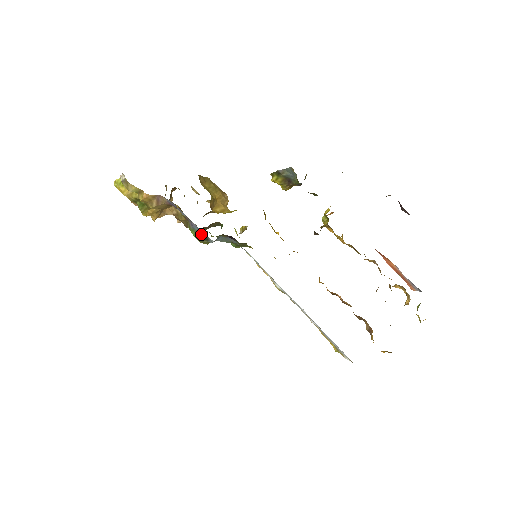
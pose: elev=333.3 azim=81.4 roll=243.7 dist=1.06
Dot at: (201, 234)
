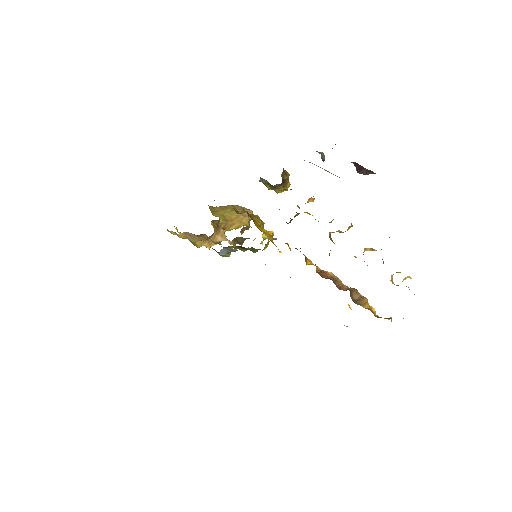
Dot at: (216, 251)
